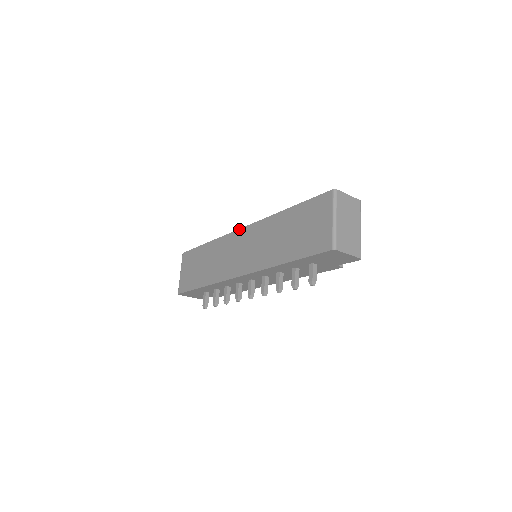
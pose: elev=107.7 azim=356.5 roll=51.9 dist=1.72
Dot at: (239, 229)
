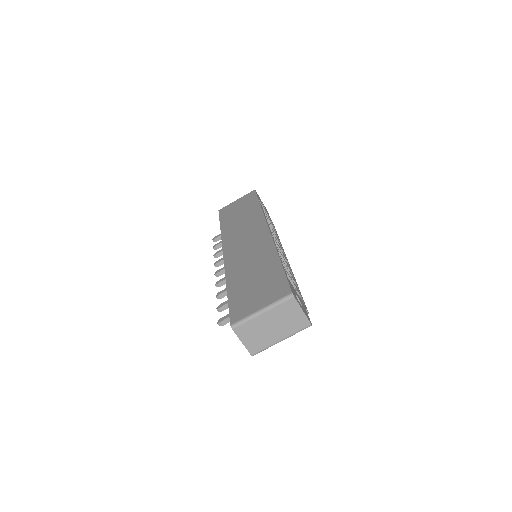
Dot at: (268, 226)
